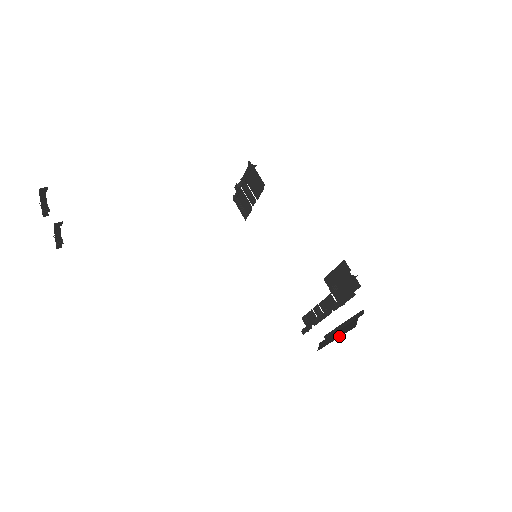
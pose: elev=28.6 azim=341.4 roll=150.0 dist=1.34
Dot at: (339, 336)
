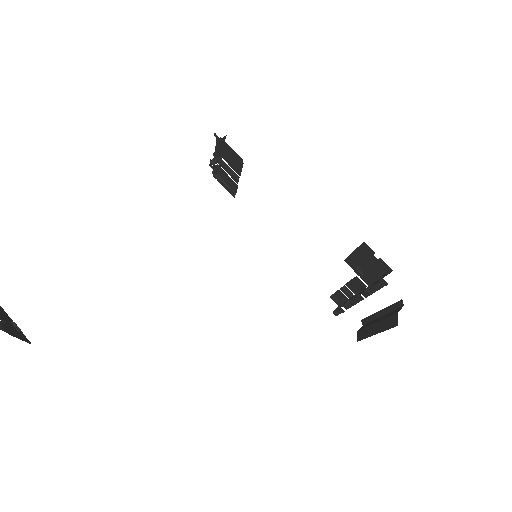
Dot at: (379, 332)
